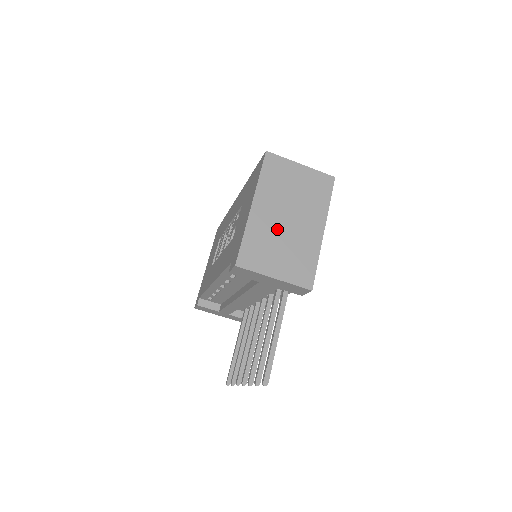
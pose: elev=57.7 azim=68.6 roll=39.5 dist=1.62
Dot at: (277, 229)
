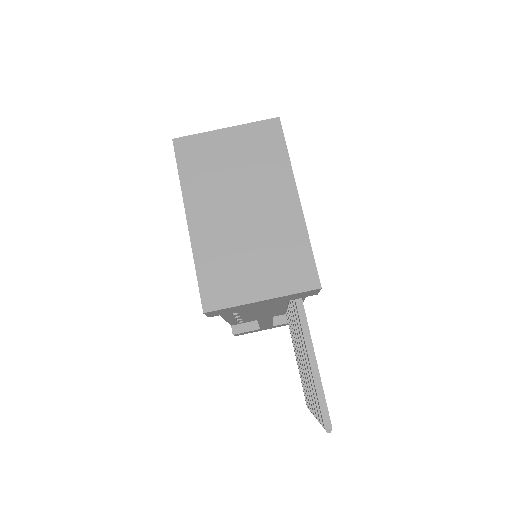
Dot at: (235, 233)
